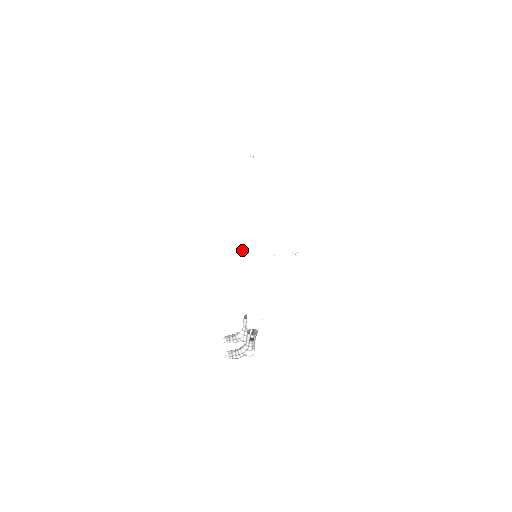
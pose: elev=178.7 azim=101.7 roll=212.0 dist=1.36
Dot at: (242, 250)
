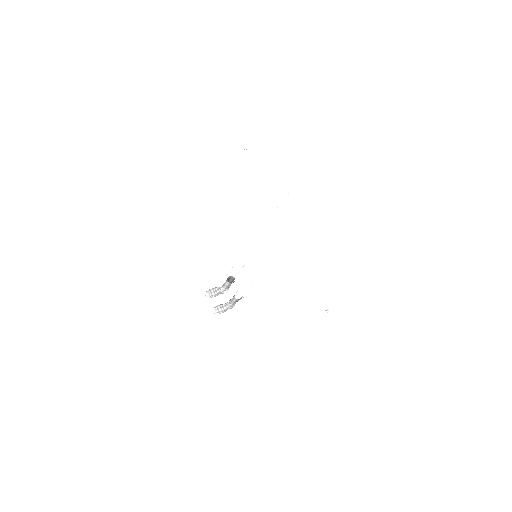
Dot at: (248, 257)
